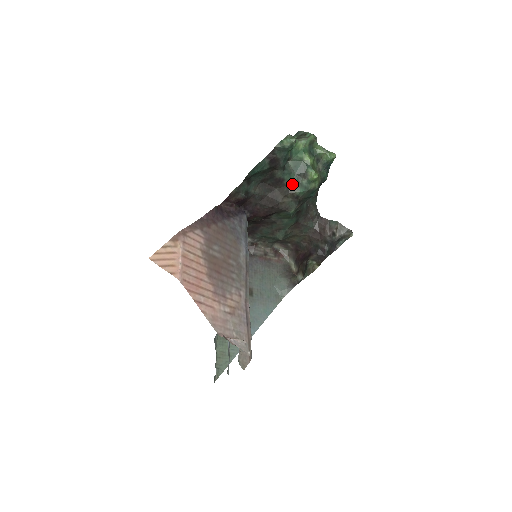
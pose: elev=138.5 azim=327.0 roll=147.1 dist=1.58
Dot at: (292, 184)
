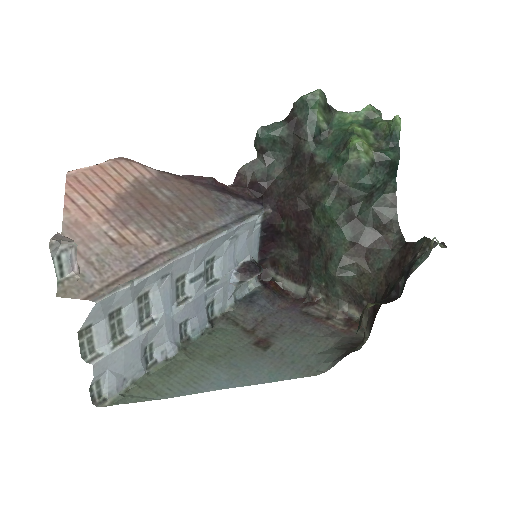
Dot at: (328, 162)
